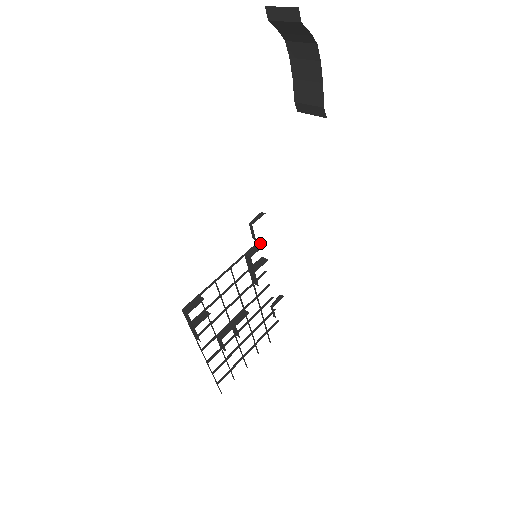
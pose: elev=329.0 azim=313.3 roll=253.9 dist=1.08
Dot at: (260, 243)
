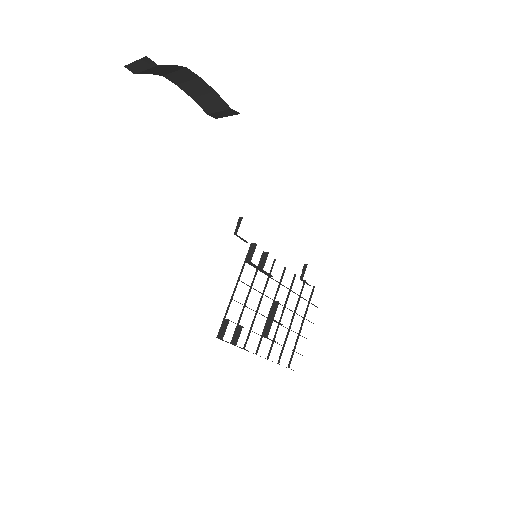
Dot at: (253, 244)
